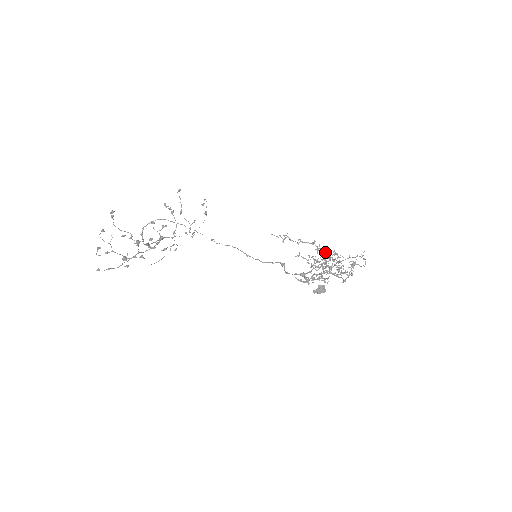
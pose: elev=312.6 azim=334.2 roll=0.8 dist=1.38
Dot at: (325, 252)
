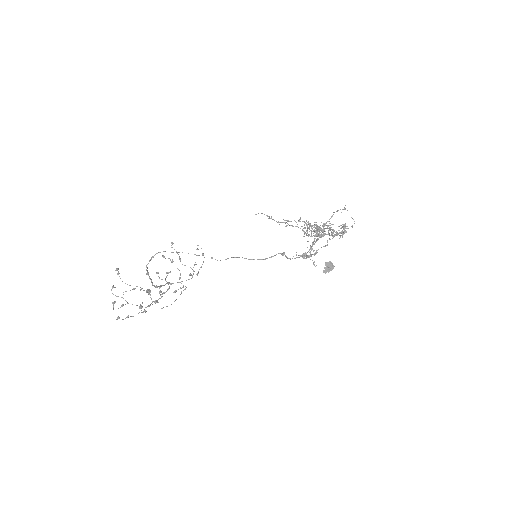
Dot at: occluded
